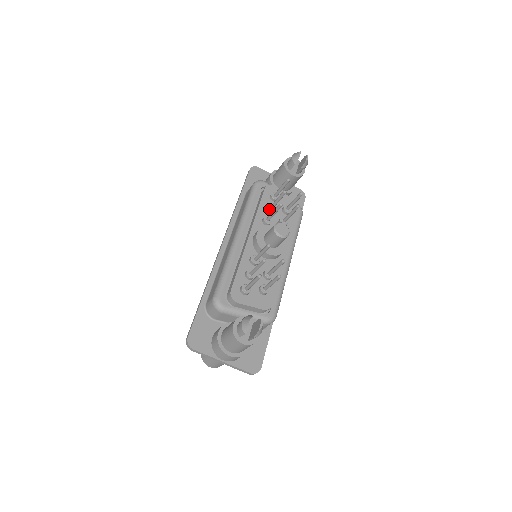
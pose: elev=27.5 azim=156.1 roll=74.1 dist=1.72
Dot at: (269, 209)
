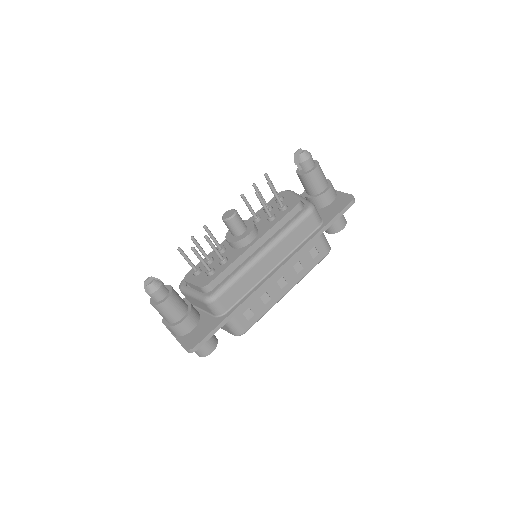
Dot at: occluded
